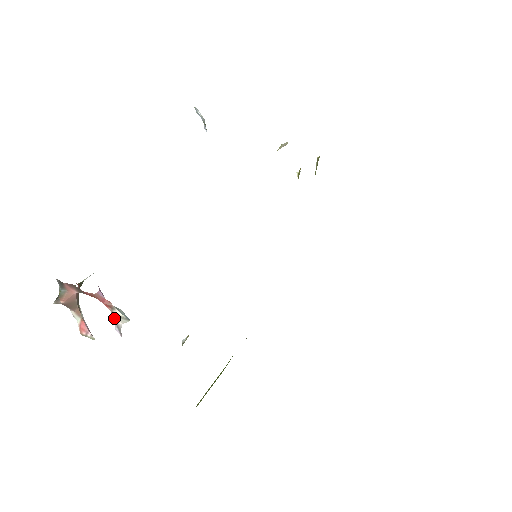
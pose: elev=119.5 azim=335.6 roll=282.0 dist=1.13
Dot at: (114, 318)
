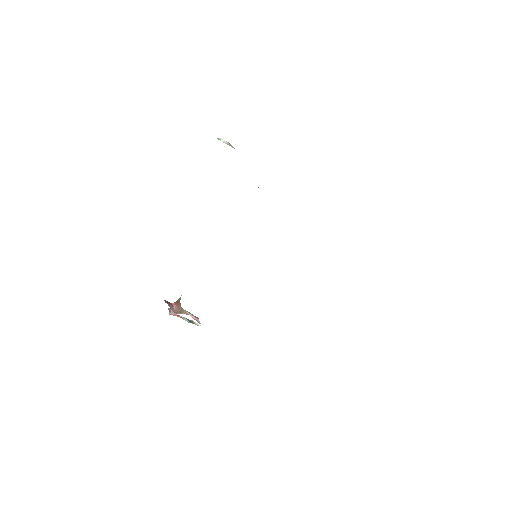
Dot at: occluded
